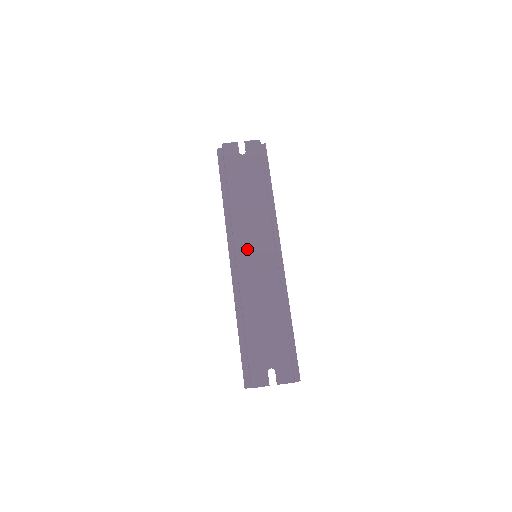
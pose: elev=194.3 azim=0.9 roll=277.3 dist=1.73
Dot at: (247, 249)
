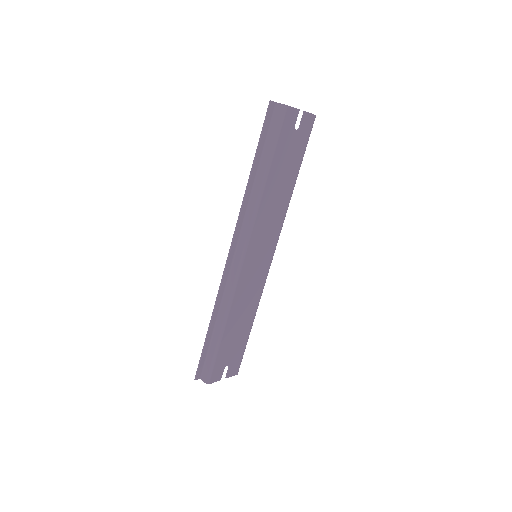
Dot at: (255, 251)
